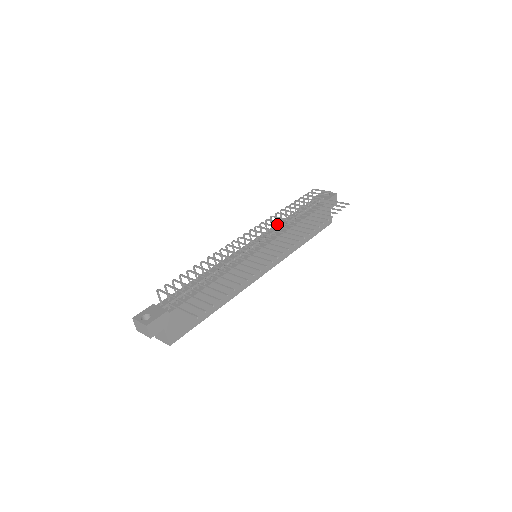
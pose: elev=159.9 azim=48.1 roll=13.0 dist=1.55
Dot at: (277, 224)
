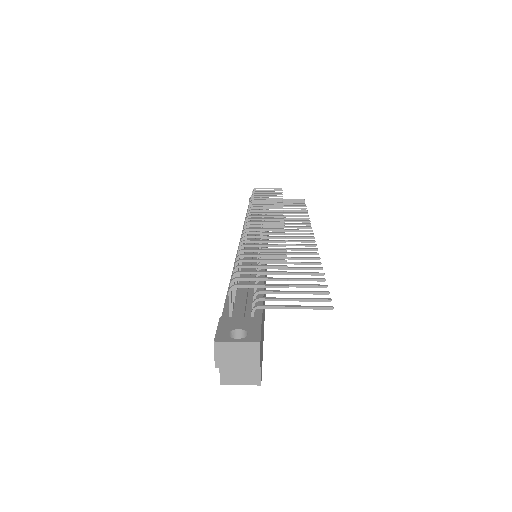
Dot at: occluded
